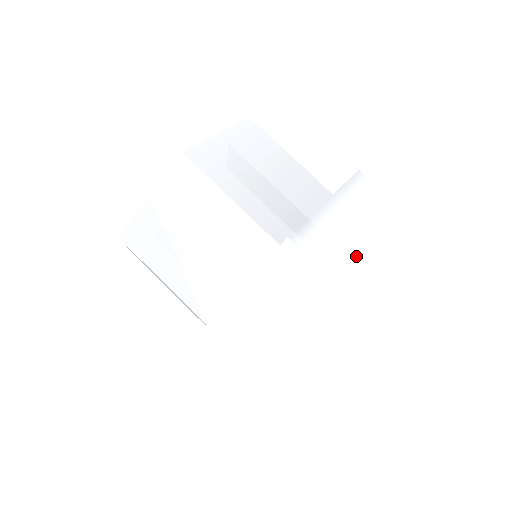
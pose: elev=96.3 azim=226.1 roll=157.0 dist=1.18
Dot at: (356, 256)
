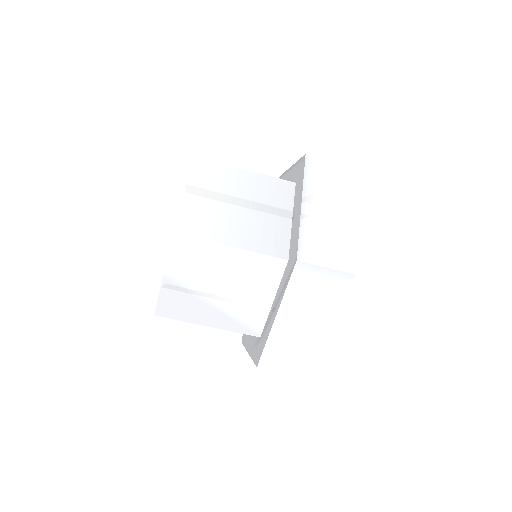
Dot at: (347, 239)
